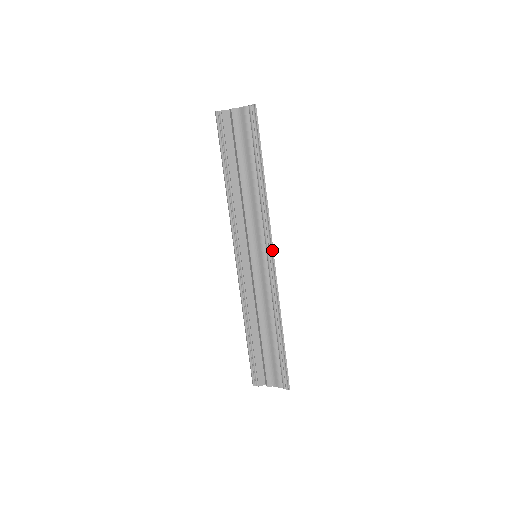
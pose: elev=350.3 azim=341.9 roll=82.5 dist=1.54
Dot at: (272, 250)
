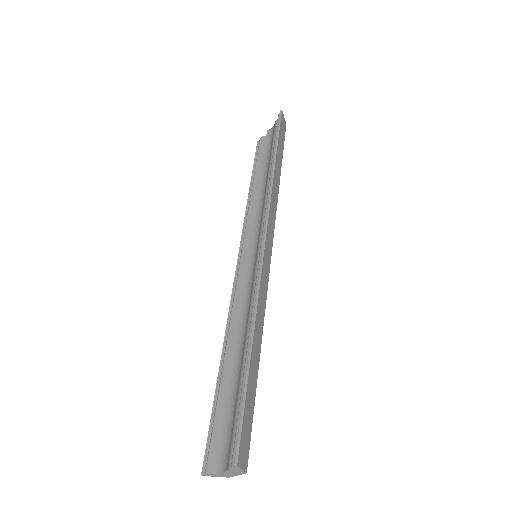
Dot at: (265, 231)
